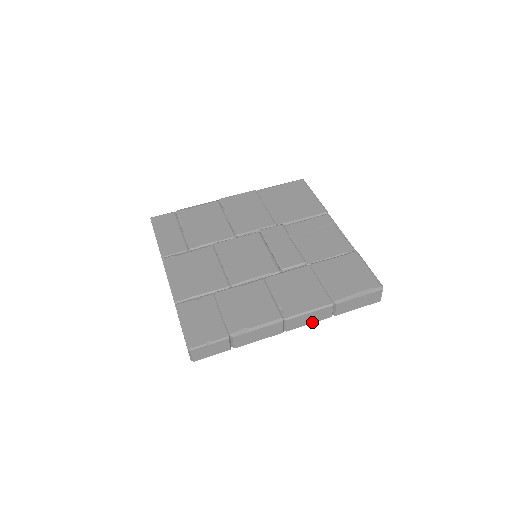
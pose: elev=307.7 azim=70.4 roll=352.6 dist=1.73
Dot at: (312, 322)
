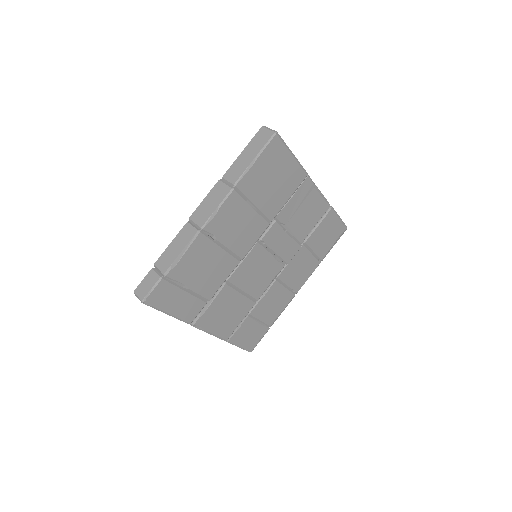
Dot at: occluded
